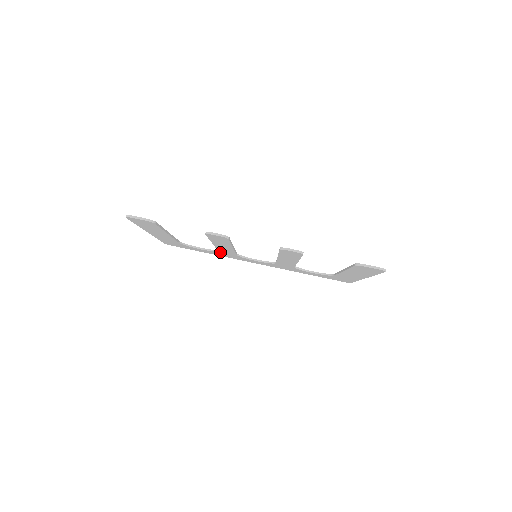
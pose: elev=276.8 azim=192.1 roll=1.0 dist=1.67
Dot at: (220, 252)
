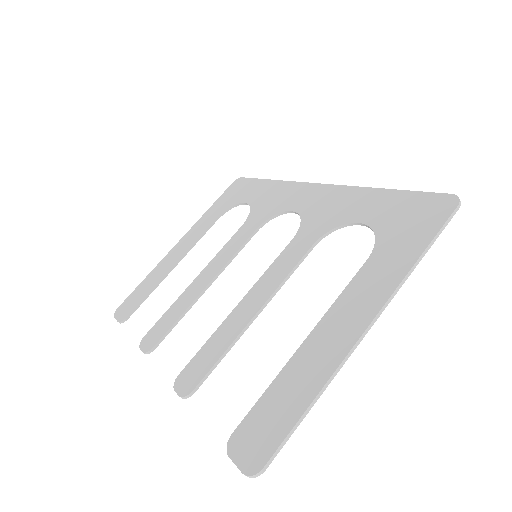
Dot at: (252, 217)
